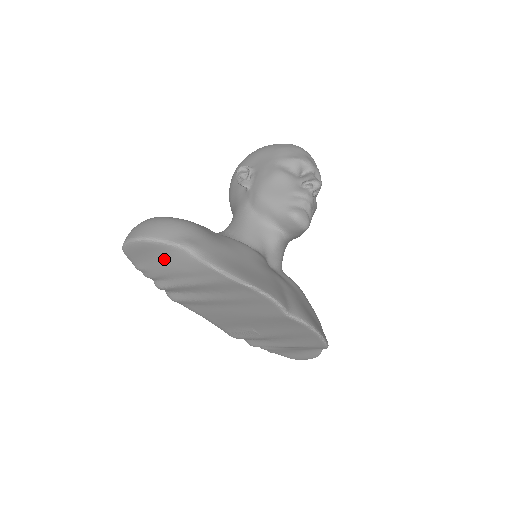
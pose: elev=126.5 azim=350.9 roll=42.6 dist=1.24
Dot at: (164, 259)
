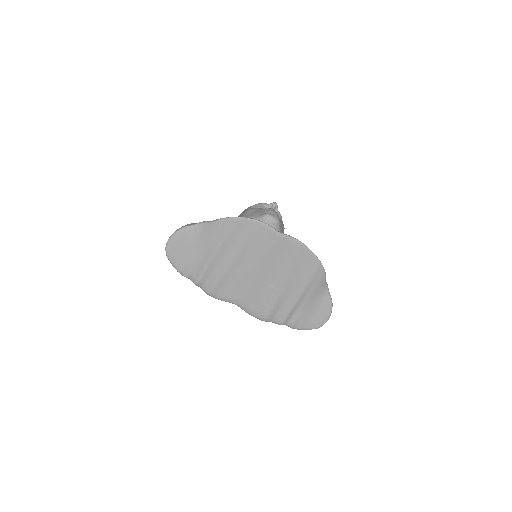
Dot at: (193, 243)
